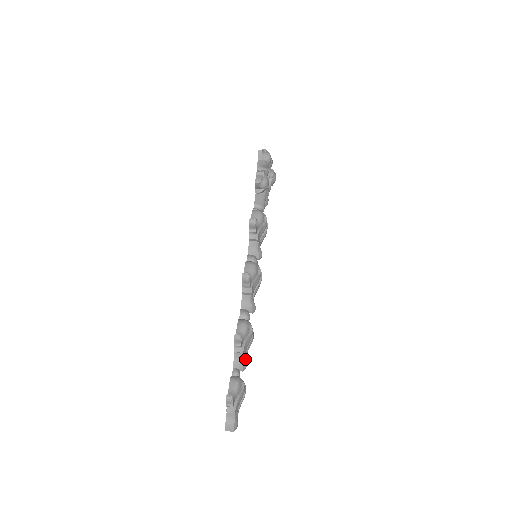
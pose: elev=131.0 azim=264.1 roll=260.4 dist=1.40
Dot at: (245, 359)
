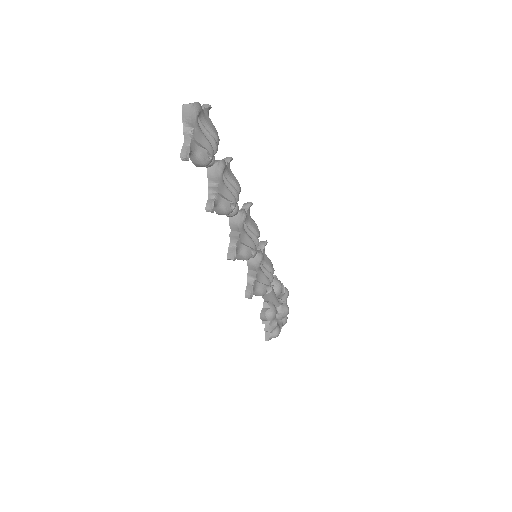
Dot at: (226, 165)
